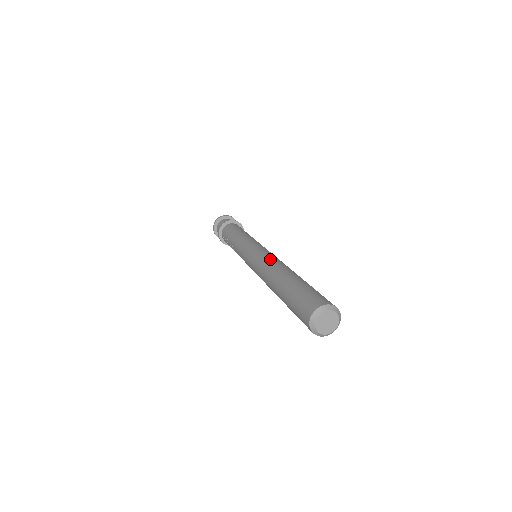
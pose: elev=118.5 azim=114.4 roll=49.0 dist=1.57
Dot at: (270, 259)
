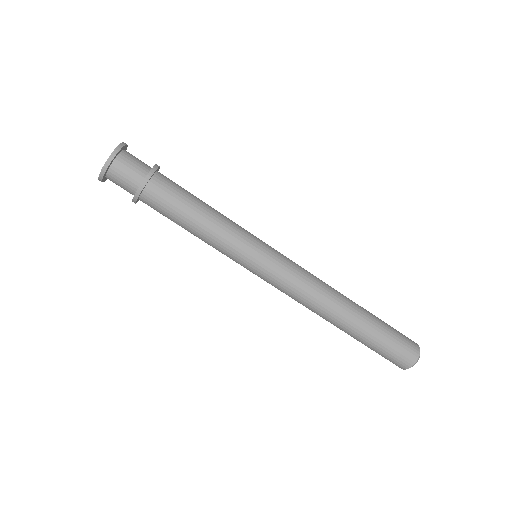
Dot at: (310, 296)
